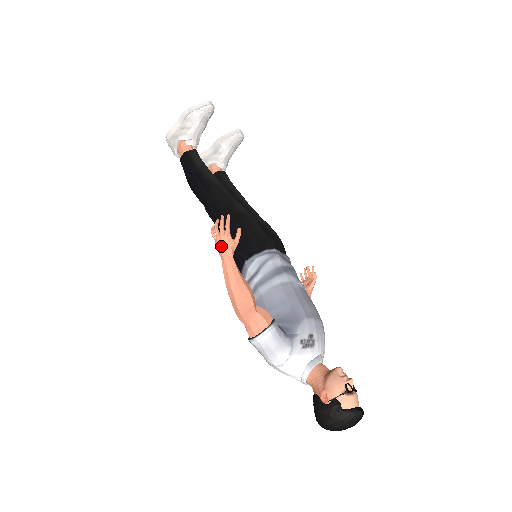
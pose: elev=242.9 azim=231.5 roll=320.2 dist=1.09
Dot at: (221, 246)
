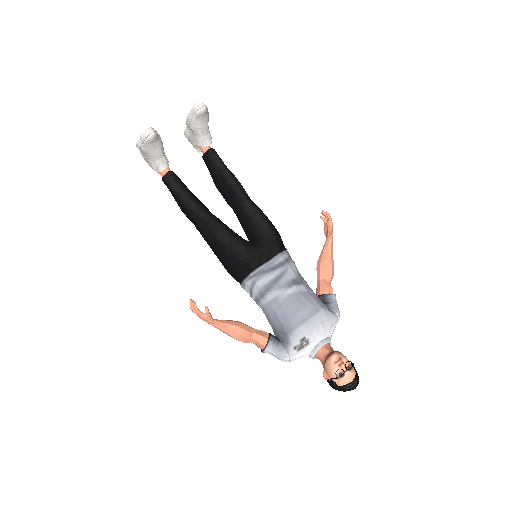
Dot at: occluded
